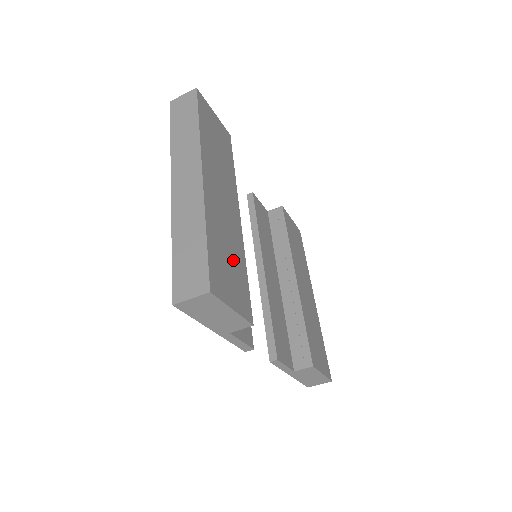
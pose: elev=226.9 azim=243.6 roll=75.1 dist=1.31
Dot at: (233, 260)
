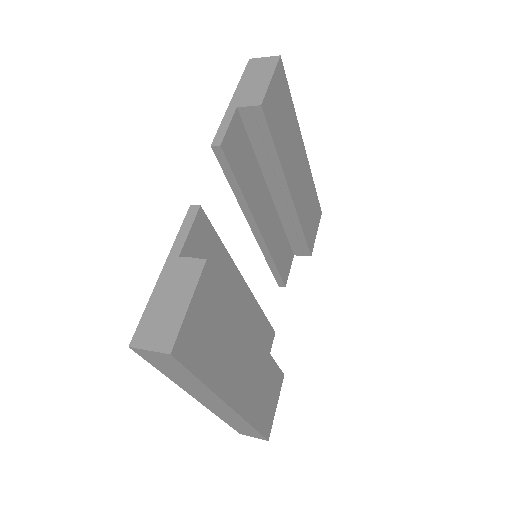
Dot at: (266, 383)
